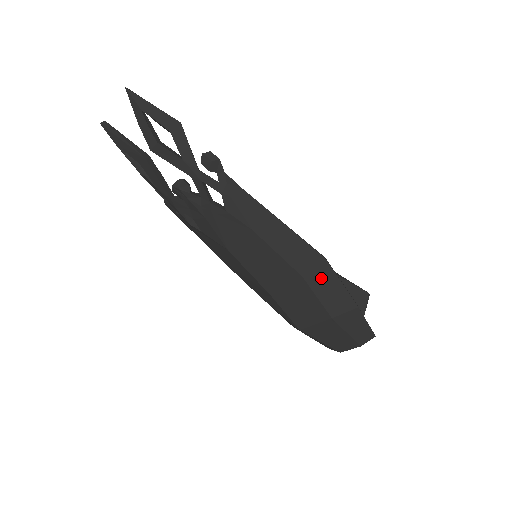
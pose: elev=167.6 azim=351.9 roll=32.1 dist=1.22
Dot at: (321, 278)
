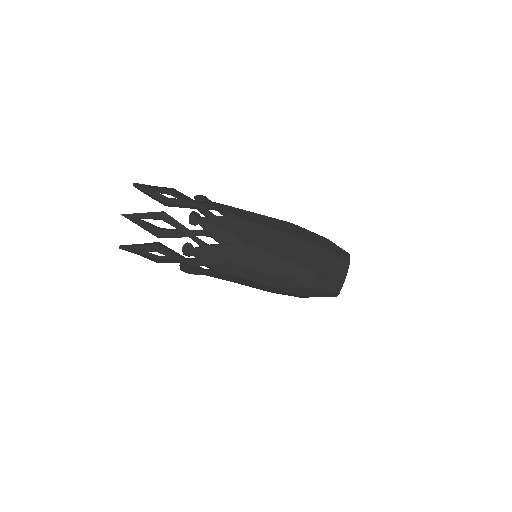
Dot at: (298, 232)
